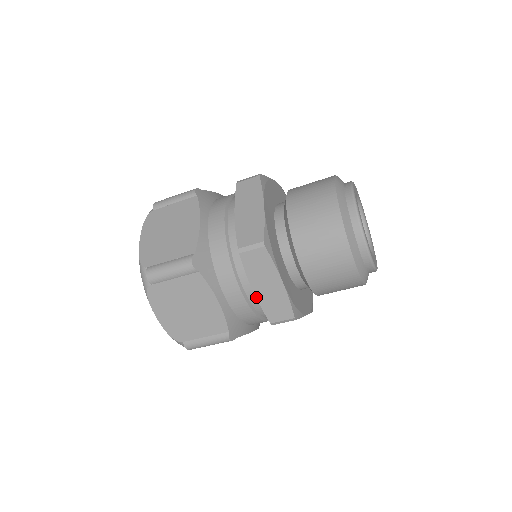
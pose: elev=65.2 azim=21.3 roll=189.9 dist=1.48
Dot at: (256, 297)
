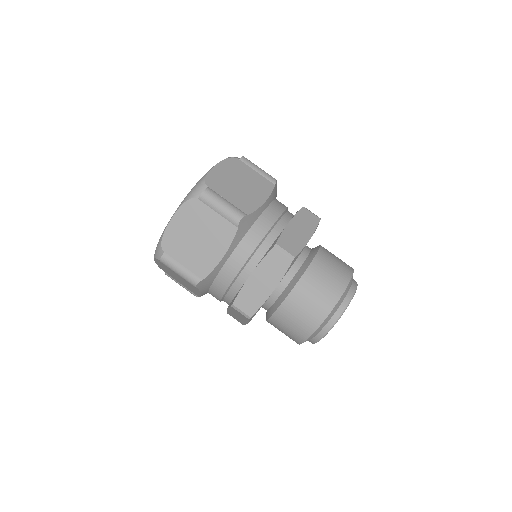
Dot at: (247, 280)
